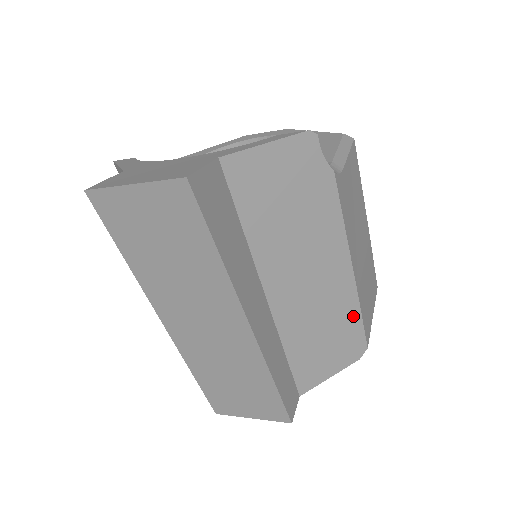
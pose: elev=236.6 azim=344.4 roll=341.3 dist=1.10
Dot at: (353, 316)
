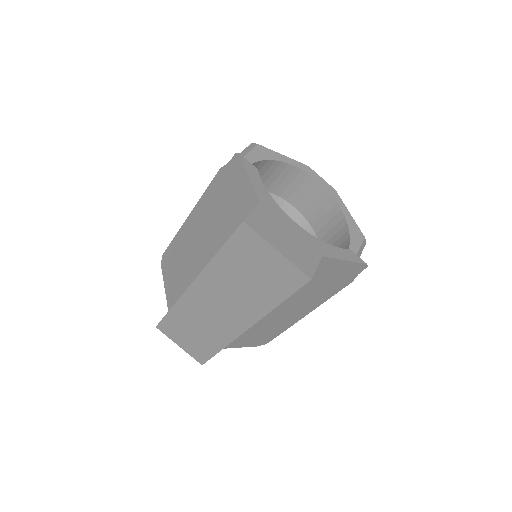
Dot at: (279, 331)
